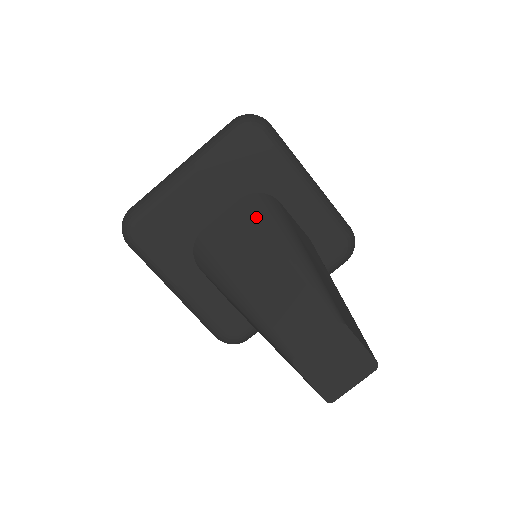
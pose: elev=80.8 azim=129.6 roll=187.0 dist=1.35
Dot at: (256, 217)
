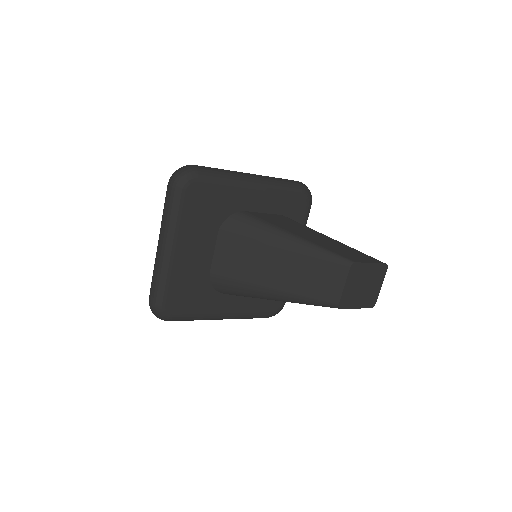
Dot at: (241, 237)
